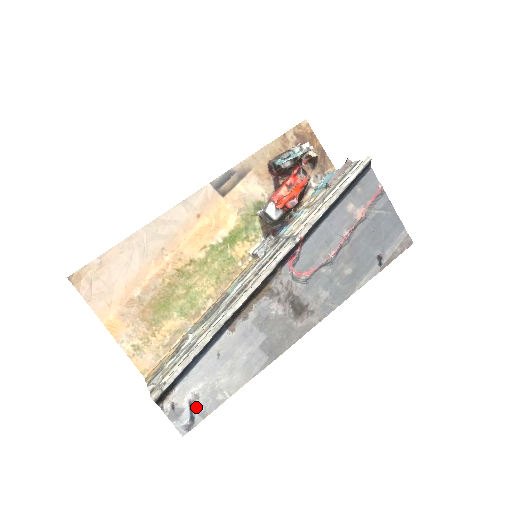
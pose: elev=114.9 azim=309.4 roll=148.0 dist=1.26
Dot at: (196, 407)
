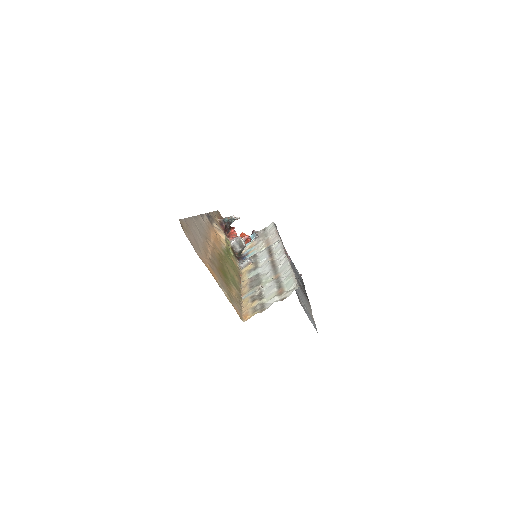
Dot at: occluded
